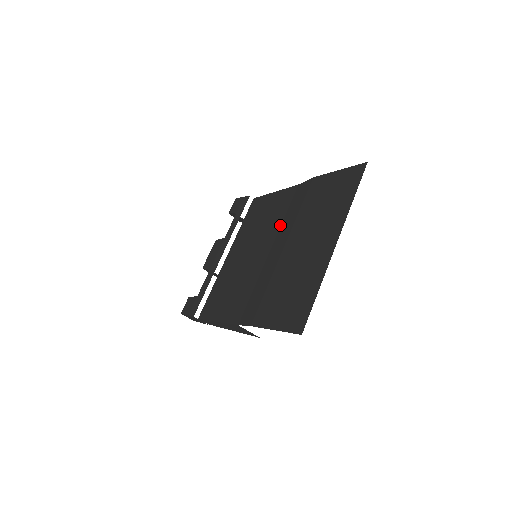
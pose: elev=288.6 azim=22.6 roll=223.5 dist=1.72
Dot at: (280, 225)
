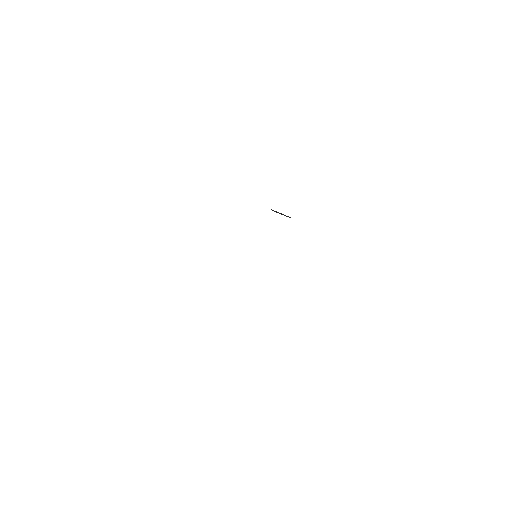
Dot at: occluded
